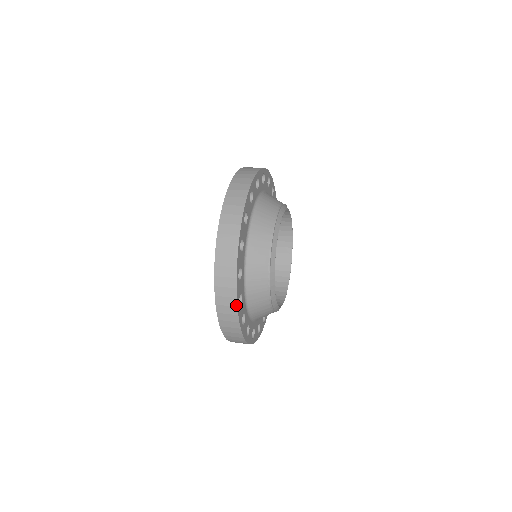
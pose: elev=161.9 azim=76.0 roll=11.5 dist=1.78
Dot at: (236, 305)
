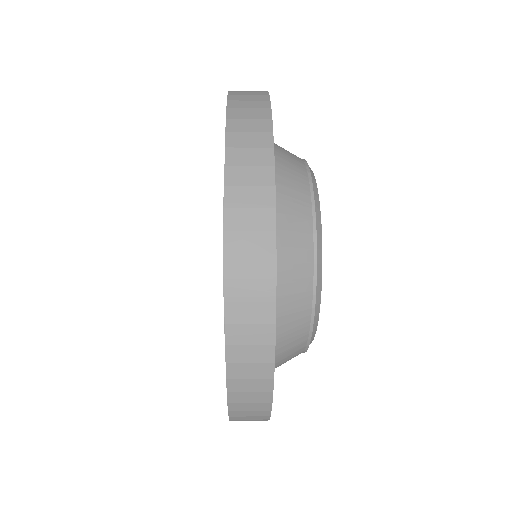
Dot at: (269, 117)
